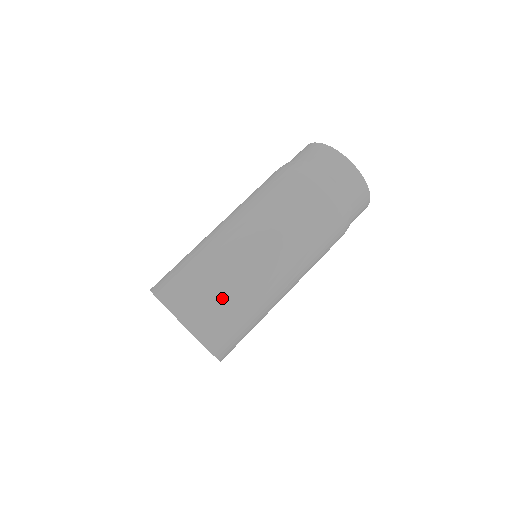
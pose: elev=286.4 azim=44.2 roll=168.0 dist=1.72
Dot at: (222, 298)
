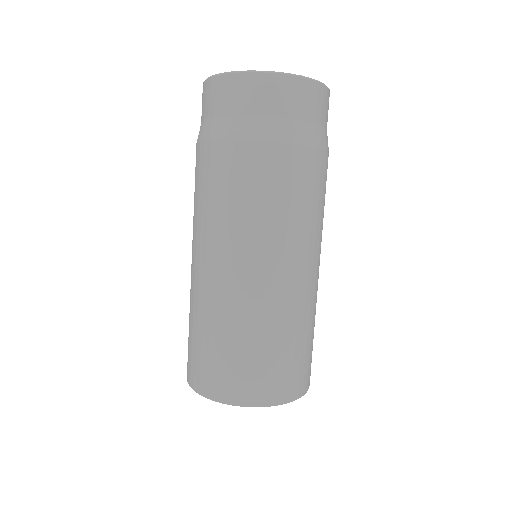
Dot at: (246, 351)
